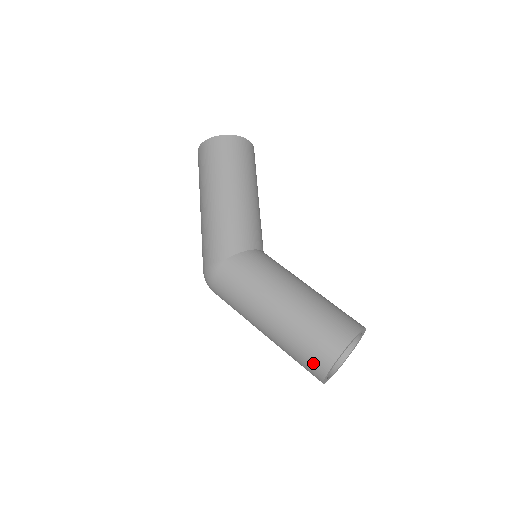
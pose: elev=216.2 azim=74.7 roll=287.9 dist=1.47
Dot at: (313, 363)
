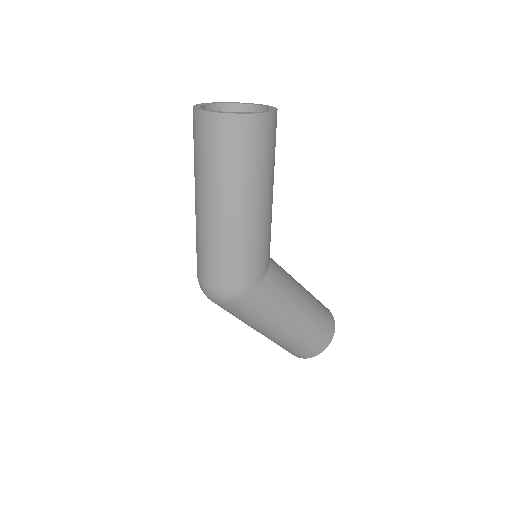
Dot at: (303, 353)
